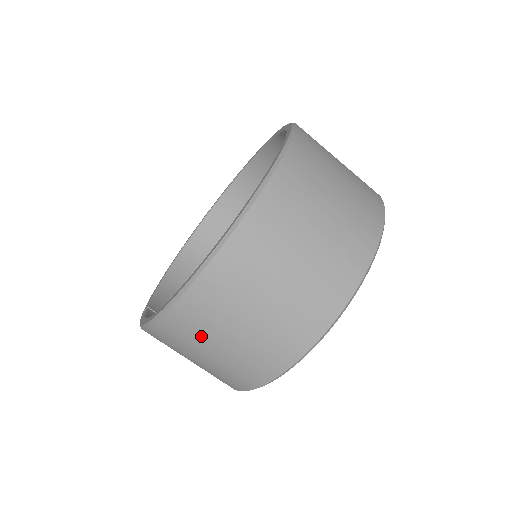
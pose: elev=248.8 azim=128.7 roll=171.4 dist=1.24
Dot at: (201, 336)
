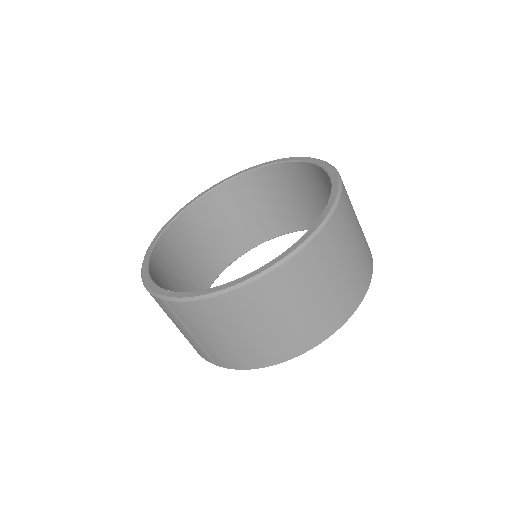
Dot at: (290, 296)
